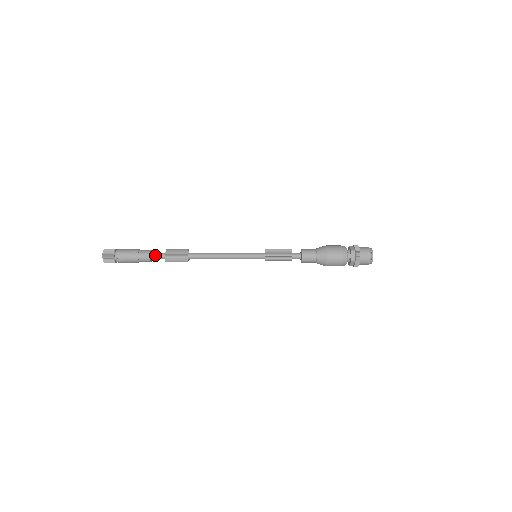
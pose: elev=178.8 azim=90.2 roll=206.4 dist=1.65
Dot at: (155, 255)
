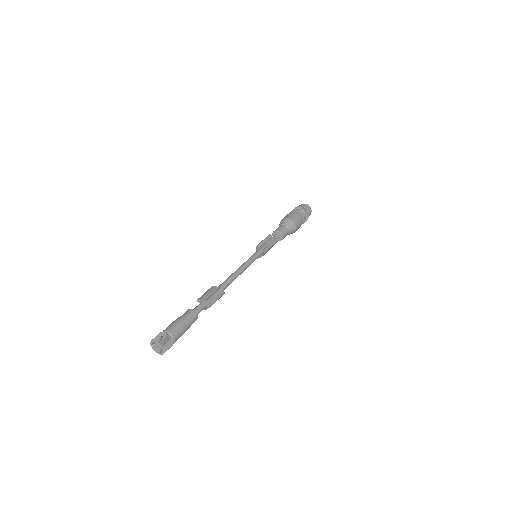
Dot at: (197, 309)
